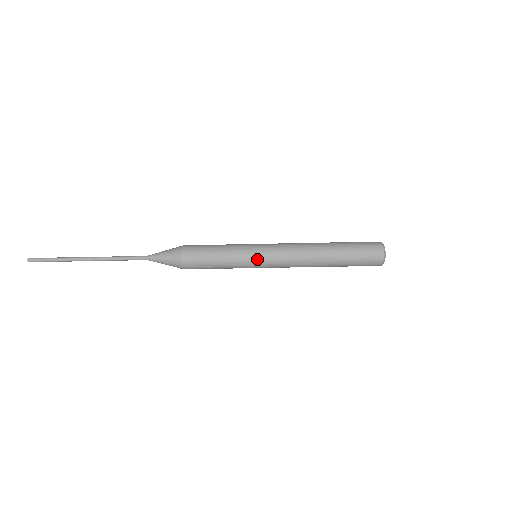
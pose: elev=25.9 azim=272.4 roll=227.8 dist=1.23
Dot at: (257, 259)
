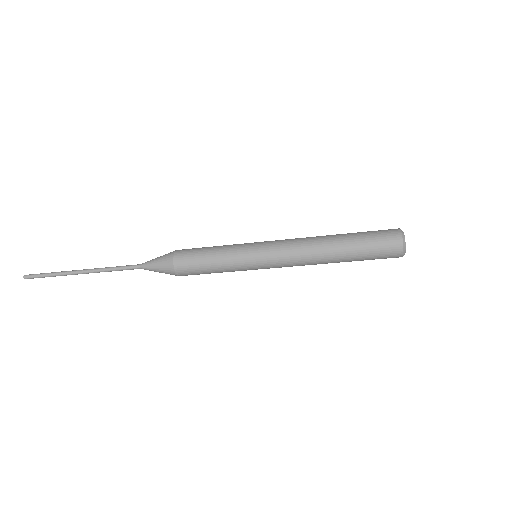
Dot at: (257, 267)
